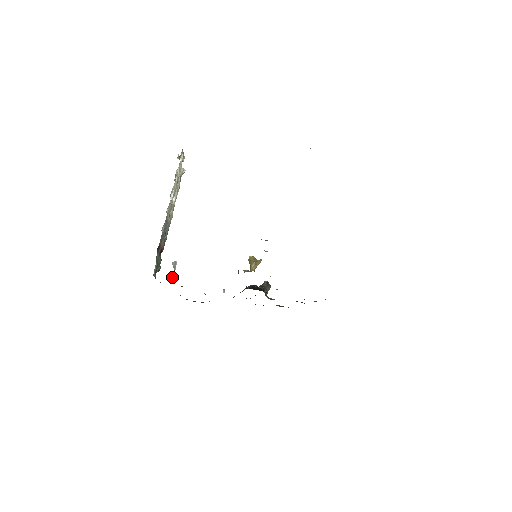
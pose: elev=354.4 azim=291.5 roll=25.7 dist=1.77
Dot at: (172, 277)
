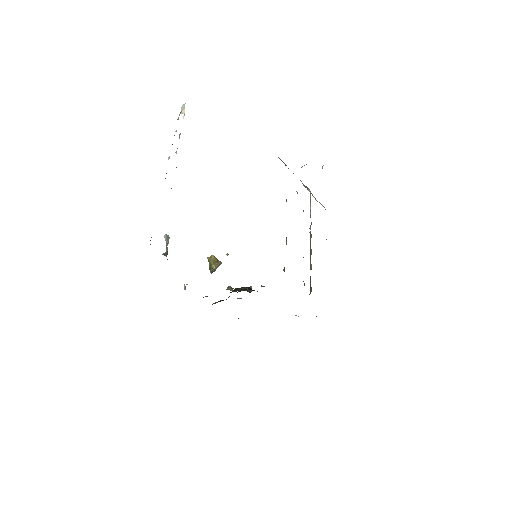
Dot at: (166, 253)
